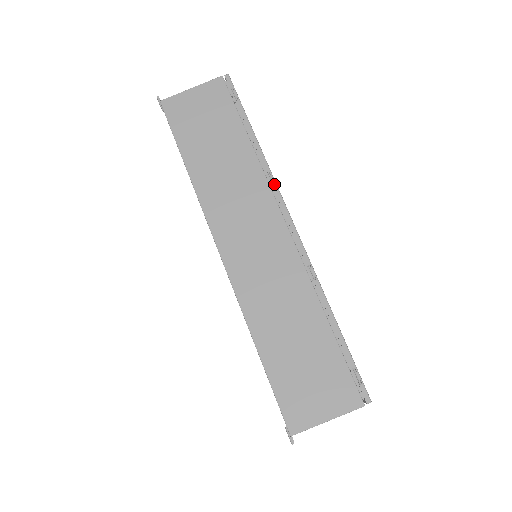
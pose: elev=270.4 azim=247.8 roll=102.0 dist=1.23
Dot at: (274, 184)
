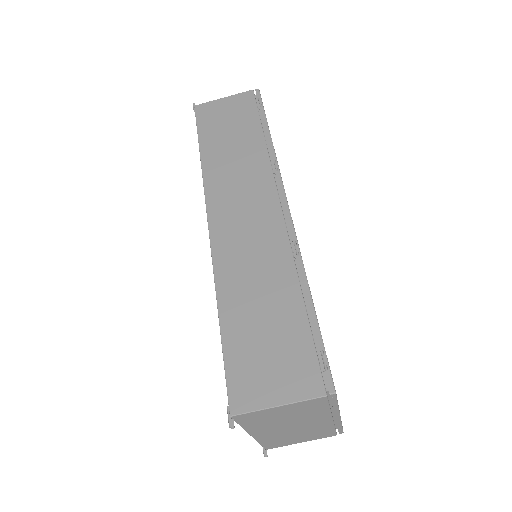
Dot at: (277, 170)
